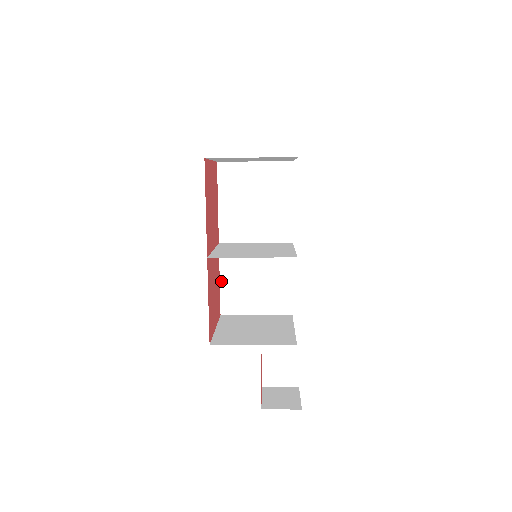
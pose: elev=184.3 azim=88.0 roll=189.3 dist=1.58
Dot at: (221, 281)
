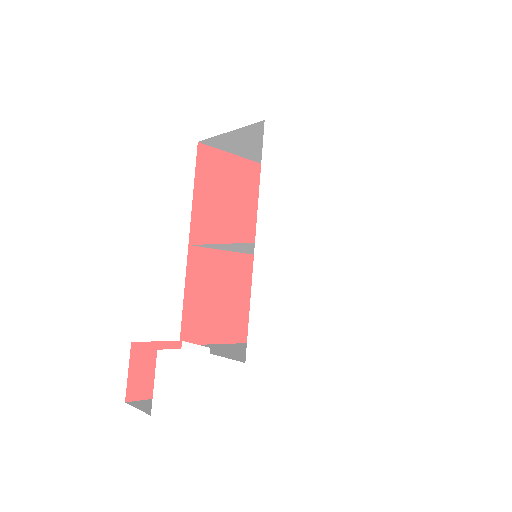
Dot at: occluded
